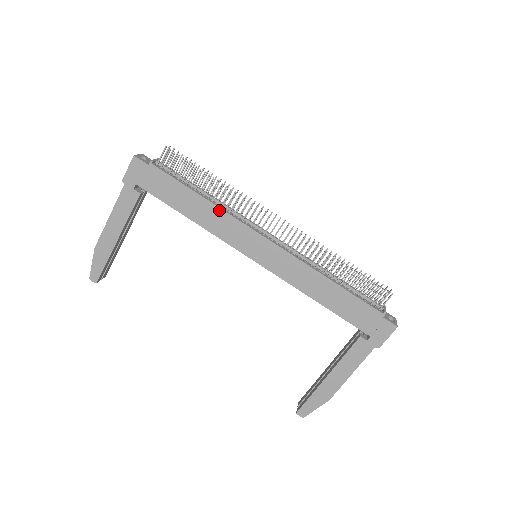
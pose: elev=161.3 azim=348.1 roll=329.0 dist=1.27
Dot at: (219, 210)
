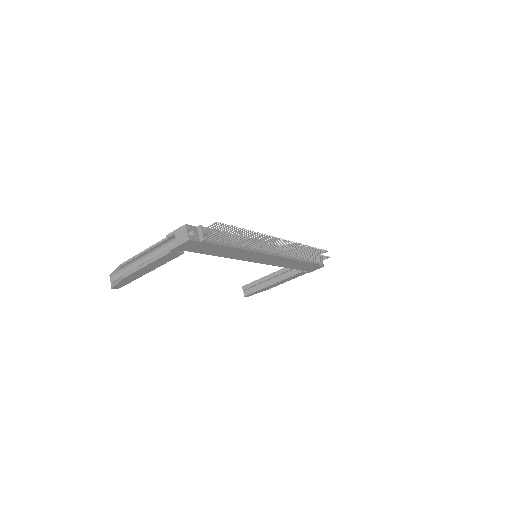
Dot at: (247, 251)
